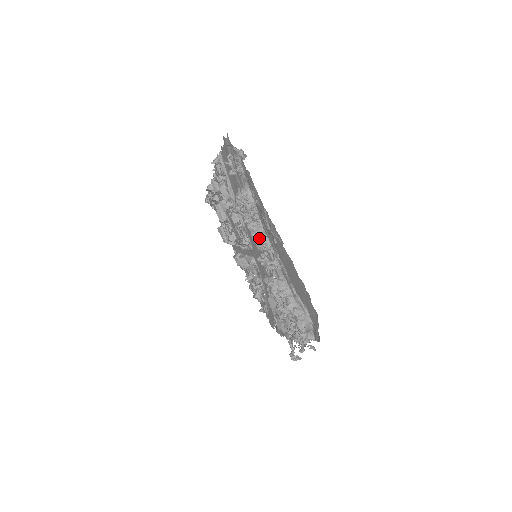
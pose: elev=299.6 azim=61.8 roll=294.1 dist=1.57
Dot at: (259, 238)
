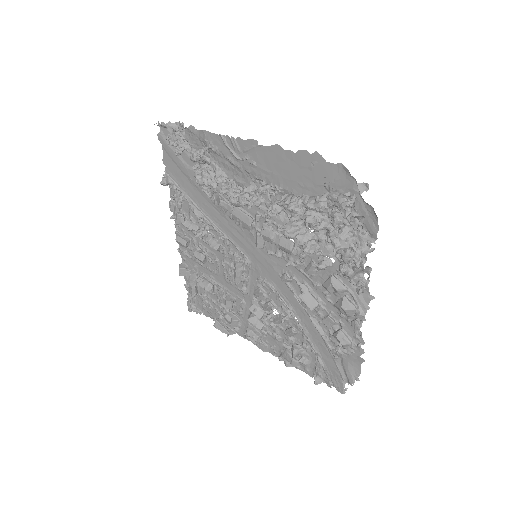
Dot at: (239, 195)
